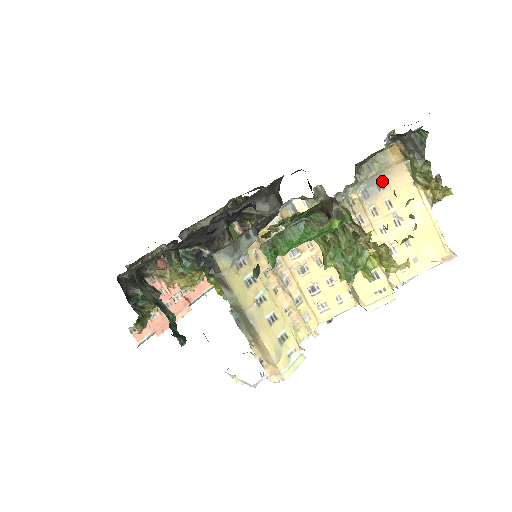
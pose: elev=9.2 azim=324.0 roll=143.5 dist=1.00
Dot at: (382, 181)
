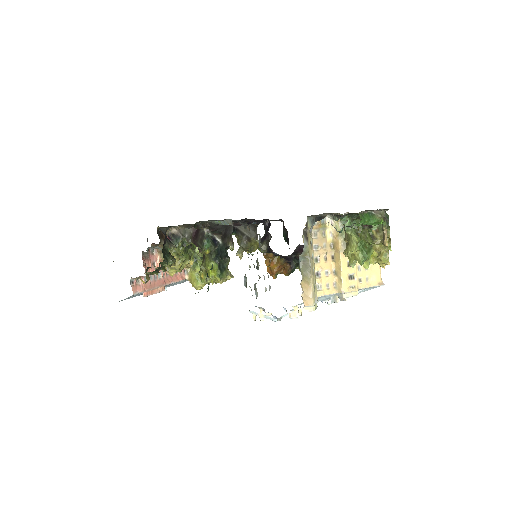
Dot at: occluded
